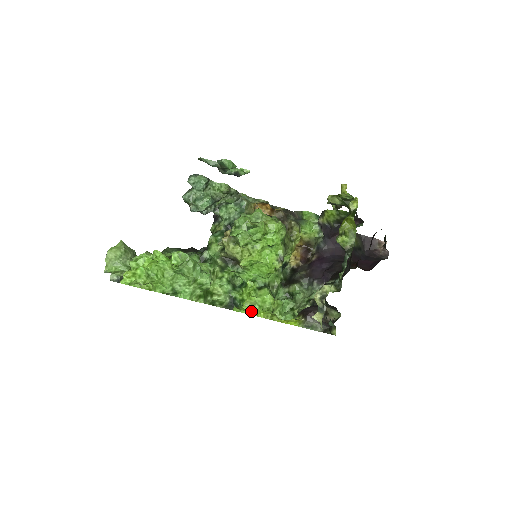
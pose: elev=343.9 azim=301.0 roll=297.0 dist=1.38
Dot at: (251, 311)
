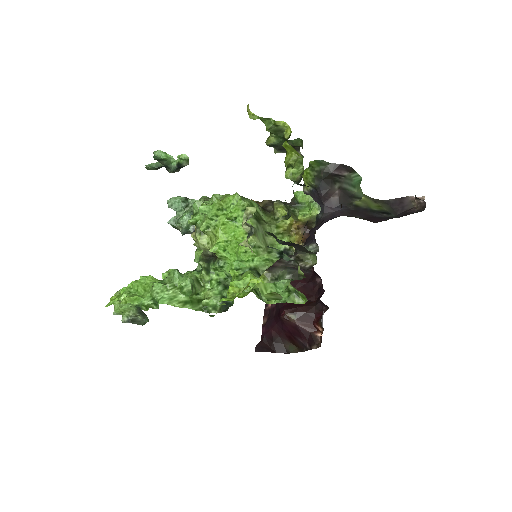
Dot at: (233, 298)
